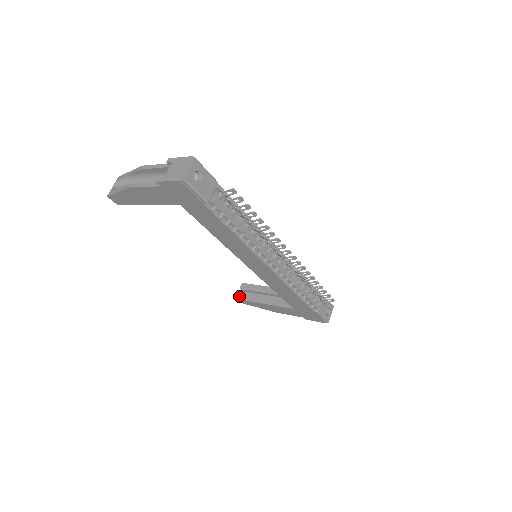
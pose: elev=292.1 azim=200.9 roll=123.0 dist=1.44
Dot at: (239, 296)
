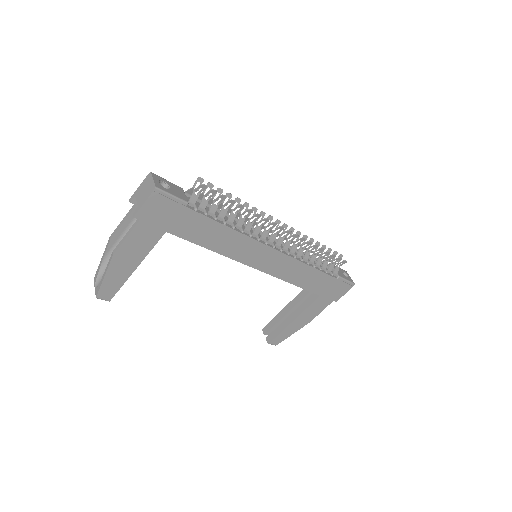
Dot at: (269, 339)
